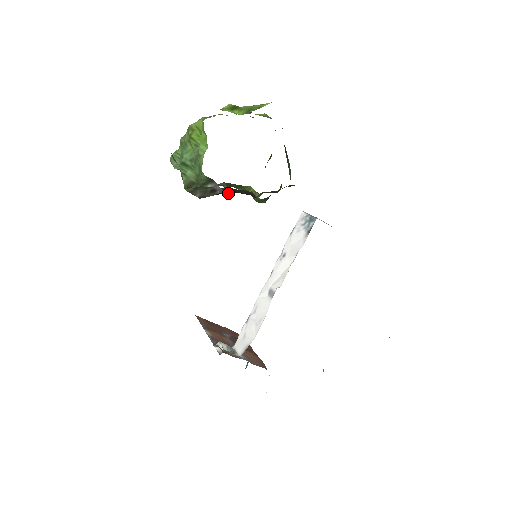
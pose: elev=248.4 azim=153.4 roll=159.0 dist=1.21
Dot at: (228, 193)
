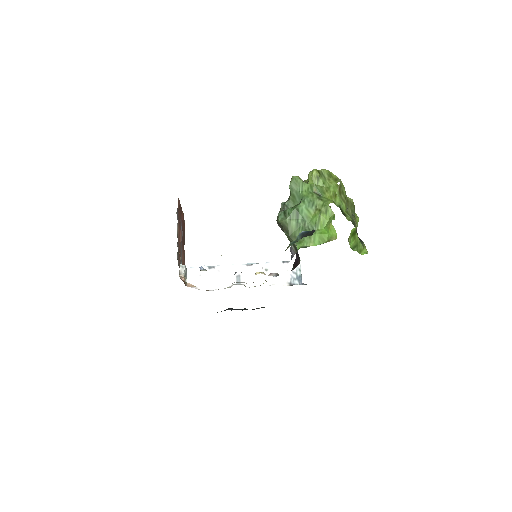
Dot at: occluded
